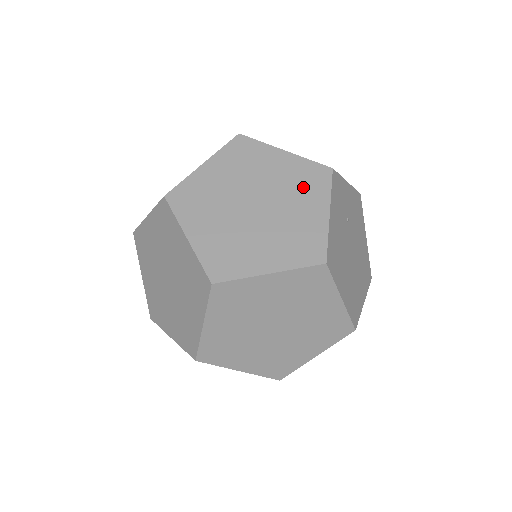
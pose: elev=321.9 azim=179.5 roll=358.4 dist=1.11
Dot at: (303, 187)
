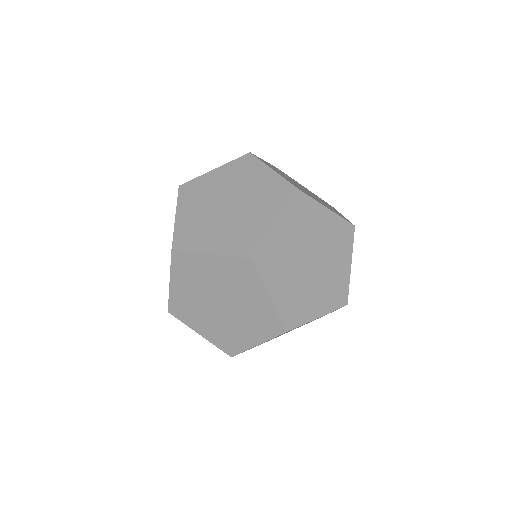
Dot at: (245, 174)
